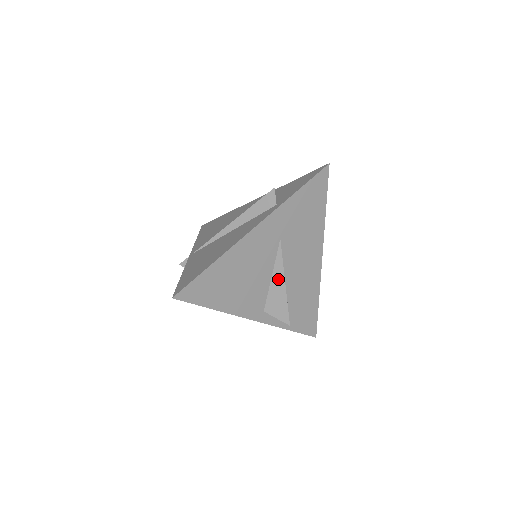
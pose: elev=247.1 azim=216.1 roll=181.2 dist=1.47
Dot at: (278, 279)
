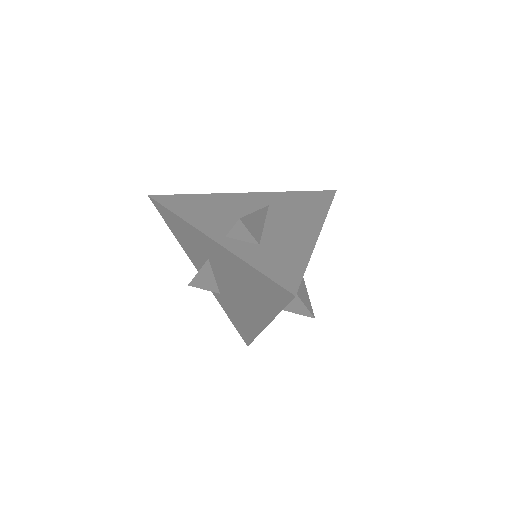
Dot at: occluded
